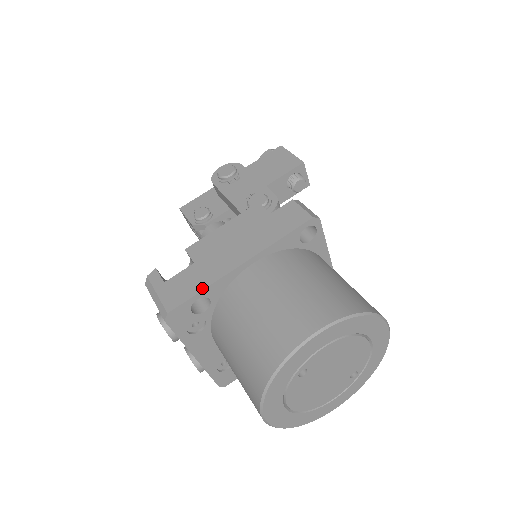
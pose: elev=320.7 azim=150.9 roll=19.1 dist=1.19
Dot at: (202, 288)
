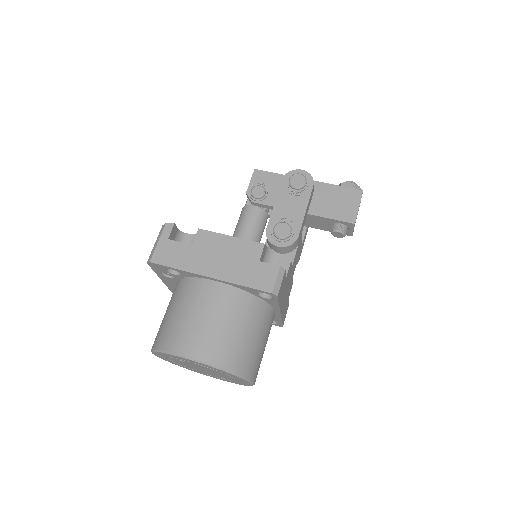
Dot at: (178, 267)
